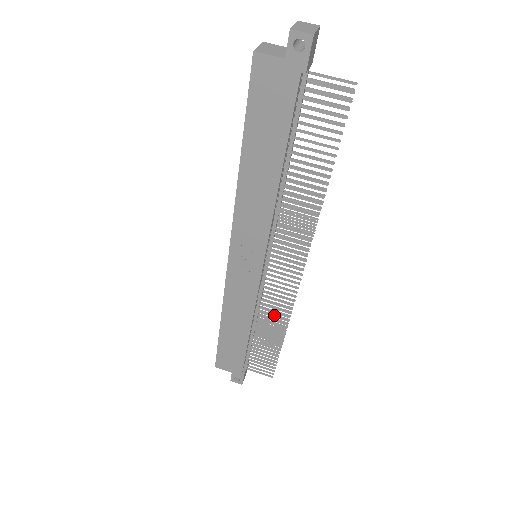
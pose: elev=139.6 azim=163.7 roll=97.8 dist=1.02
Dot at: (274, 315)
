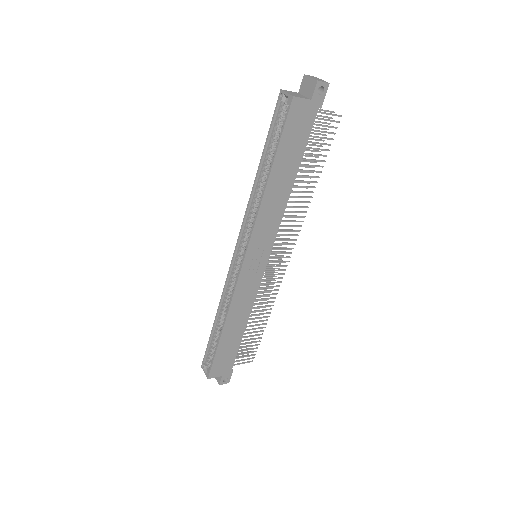
Dot at: (264, 302)
